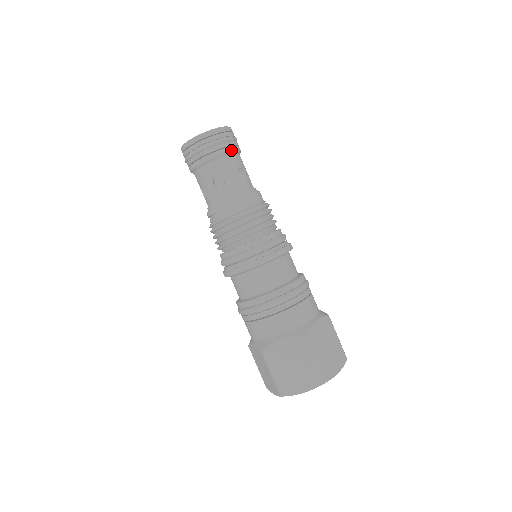
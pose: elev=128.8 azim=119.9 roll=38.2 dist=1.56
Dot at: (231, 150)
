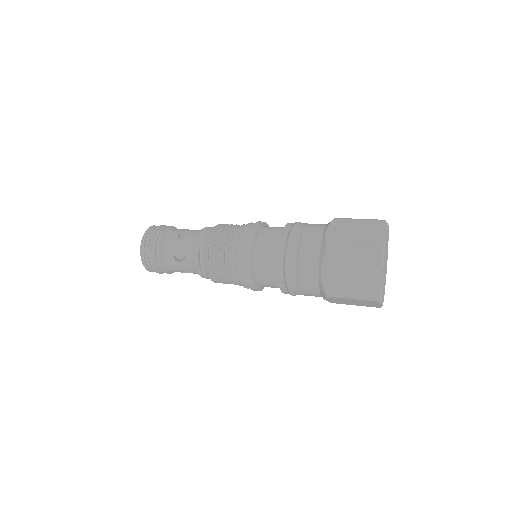
Dot at: (174, 227)
